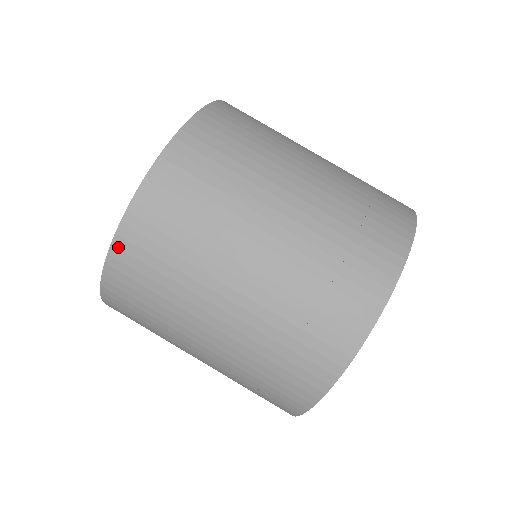
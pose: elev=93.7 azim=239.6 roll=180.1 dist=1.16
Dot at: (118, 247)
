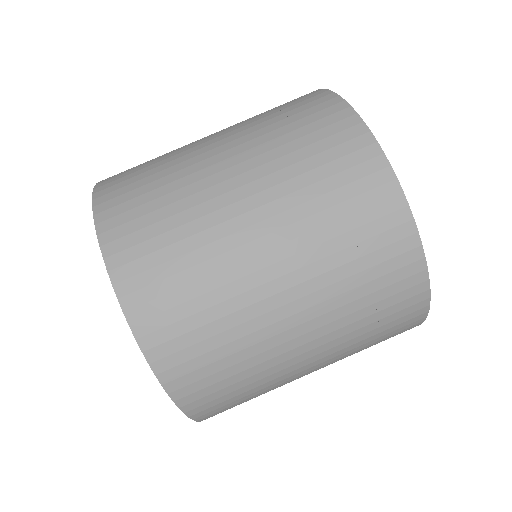
Dot at: (103, 221)
